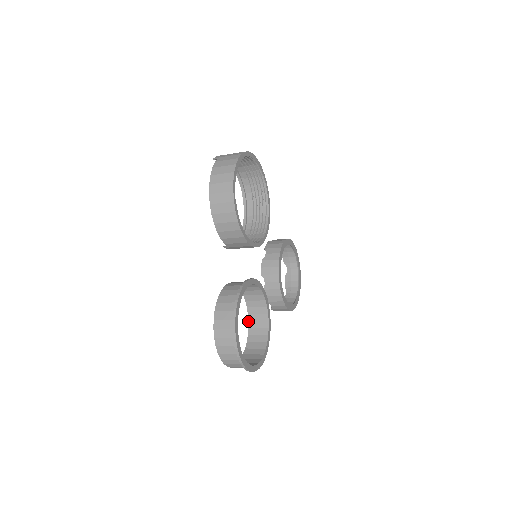
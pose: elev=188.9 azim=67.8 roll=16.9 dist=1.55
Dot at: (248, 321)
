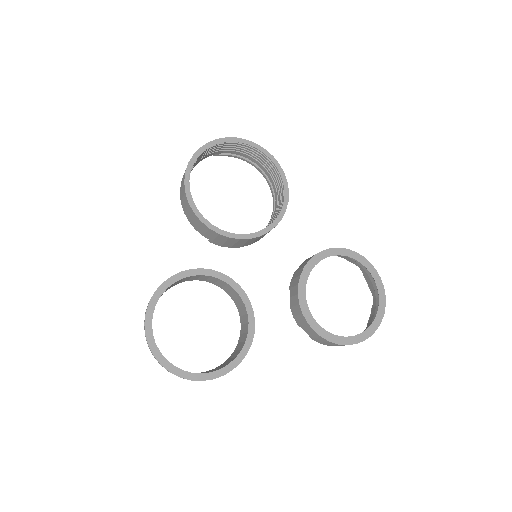
Dot at: (240, 334)
